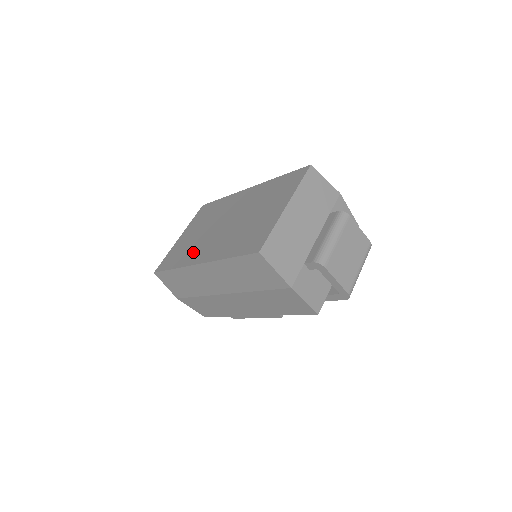
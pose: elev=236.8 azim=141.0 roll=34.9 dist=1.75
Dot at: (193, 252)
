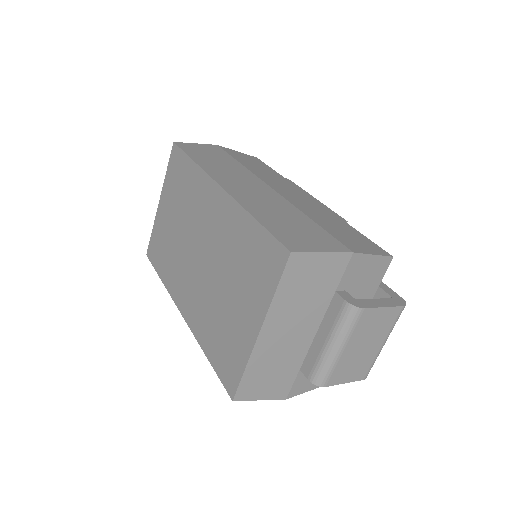
Dot at: (174, 274)
